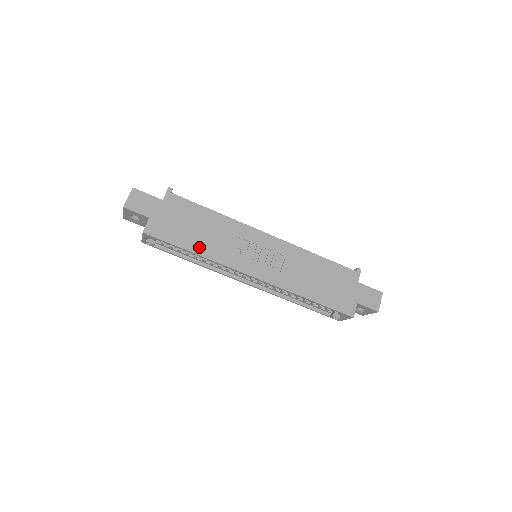
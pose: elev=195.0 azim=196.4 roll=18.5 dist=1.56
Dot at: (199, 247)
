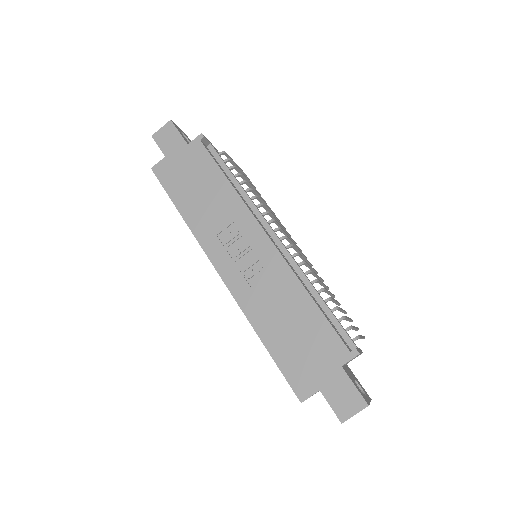
Dot at: (188, 210)
